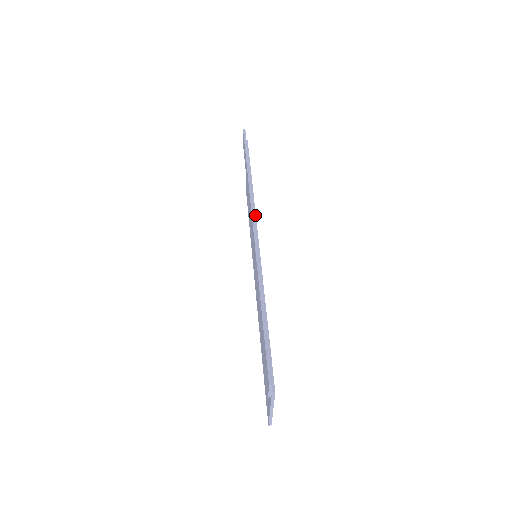
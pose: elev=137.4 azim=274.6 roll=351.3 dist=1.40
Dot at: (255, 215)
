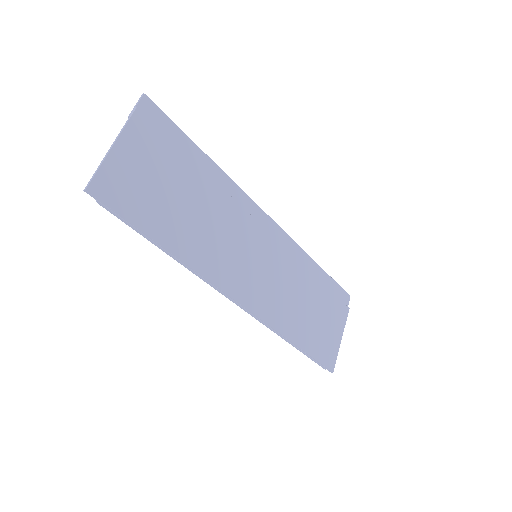
Dot at: (286, 248)
